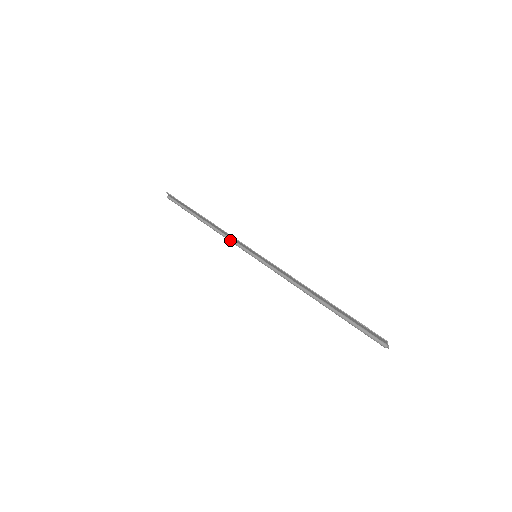
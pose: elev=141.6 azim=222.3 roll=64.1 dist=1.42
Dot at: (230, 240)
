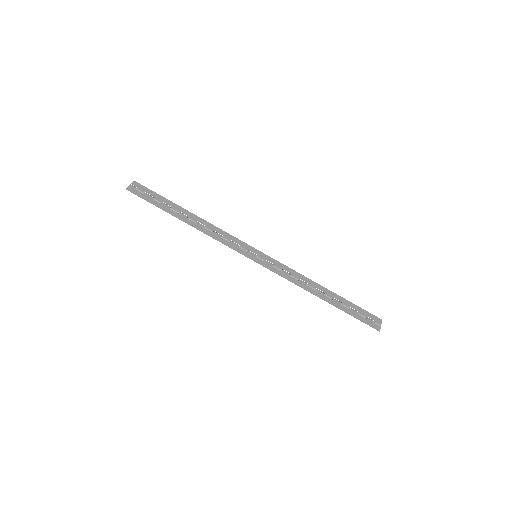
Dot at: (225, 241)
